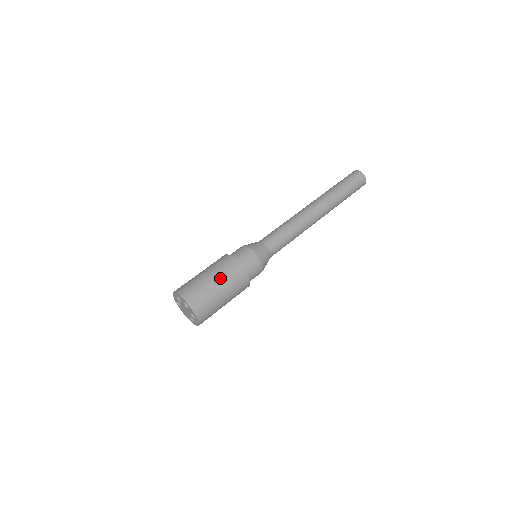
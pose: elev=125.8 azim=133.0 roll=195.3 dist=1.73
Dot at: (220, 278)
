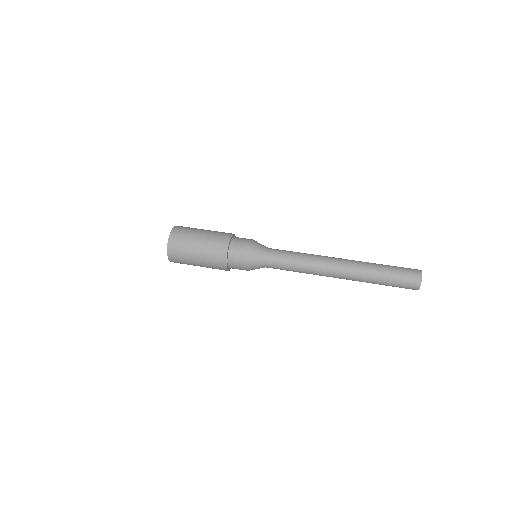
Dot at: (204, 246)
